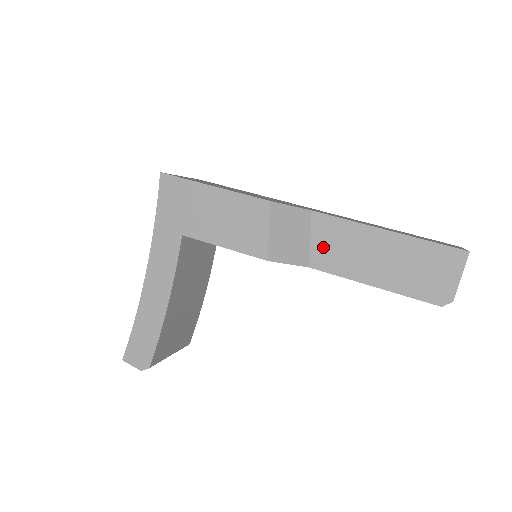
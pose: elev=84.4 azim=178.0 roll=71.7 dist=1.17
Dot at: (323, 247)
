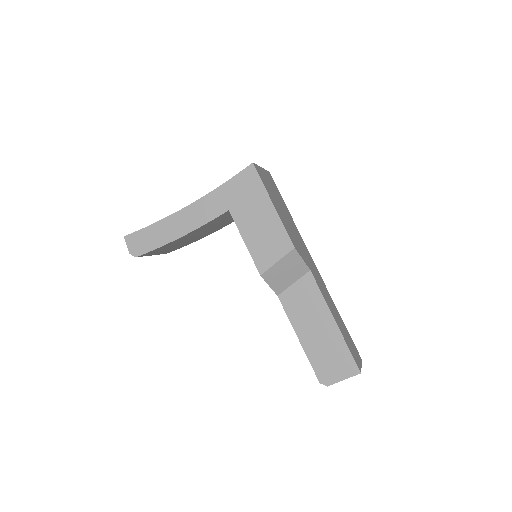
Dot at: (296, 294)
